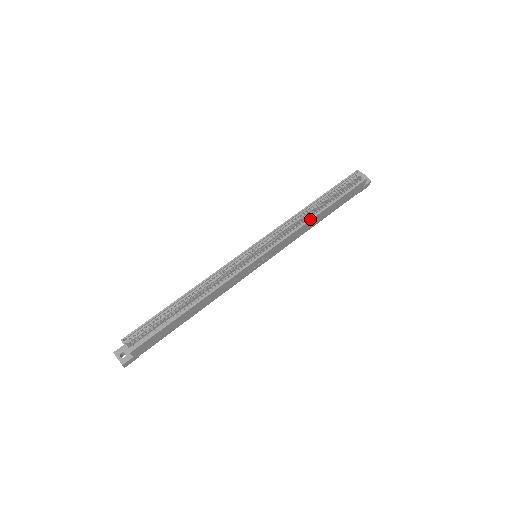
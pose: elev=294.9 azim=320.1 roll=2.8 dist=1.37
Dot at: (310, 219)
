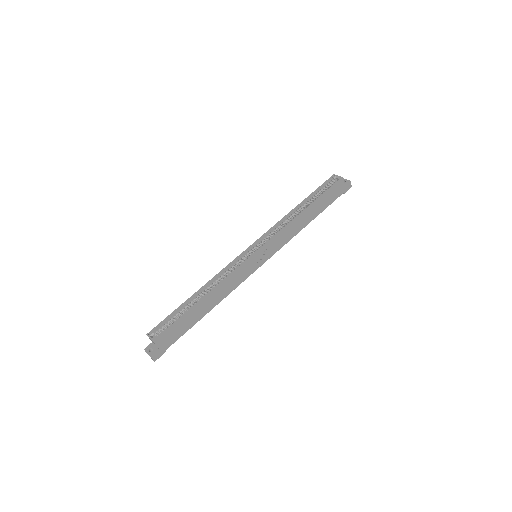
Dot at: (296, 217)
